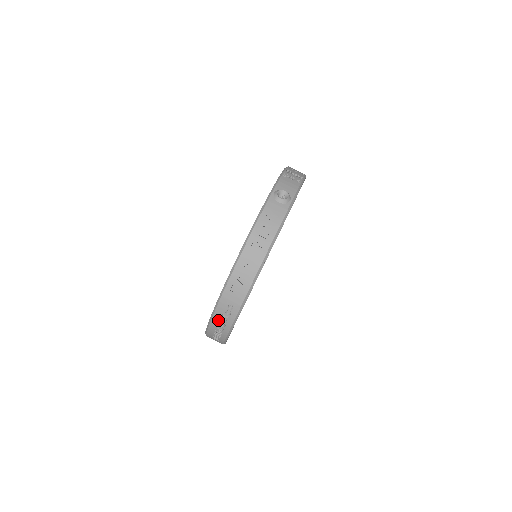
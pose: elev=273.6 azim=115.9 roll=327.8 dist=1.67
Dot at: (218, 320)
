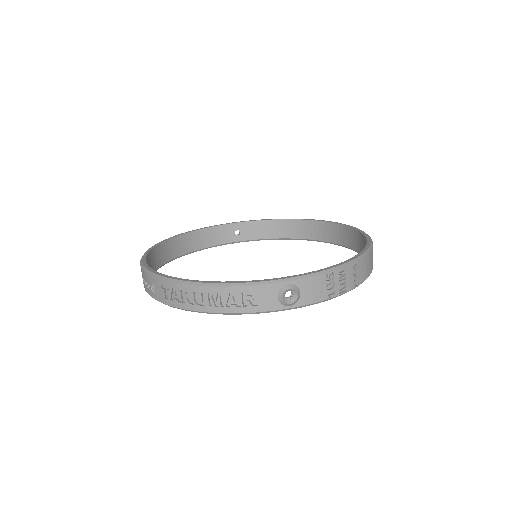
Dot at: (143, 275)
